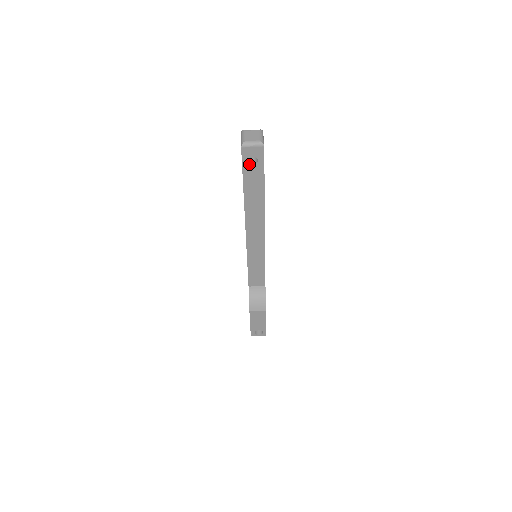
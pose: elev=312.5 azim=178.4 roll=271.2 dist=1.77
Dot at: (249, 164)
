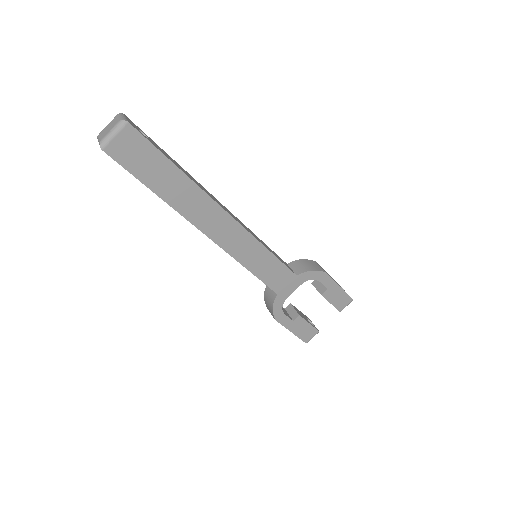
Dot at: occluded
